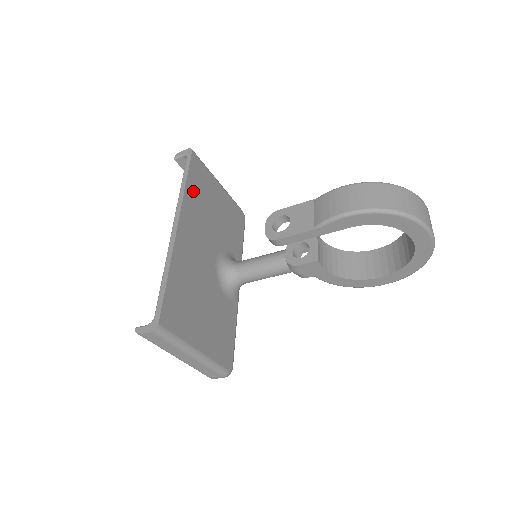
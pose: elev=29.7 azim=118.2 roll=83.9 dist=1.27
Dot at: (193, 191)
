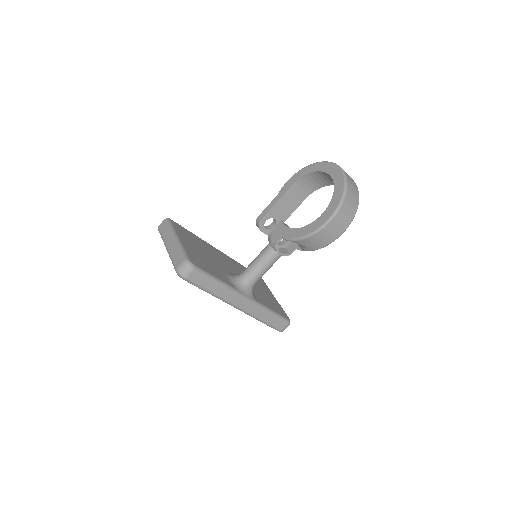
Dot at: occluded
